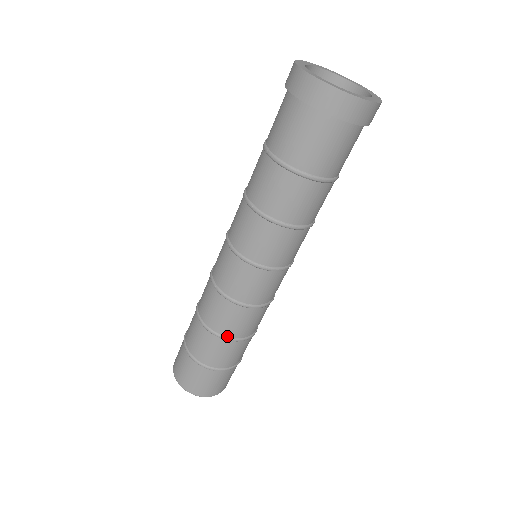
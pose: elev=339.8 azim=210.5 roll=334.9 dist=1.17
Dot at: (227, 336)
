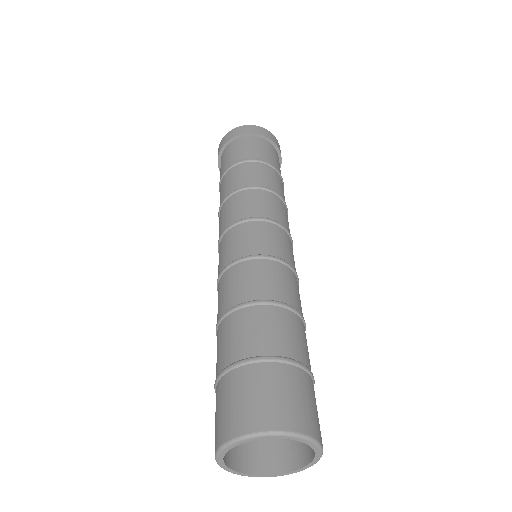
Dot at: (230, 308)
